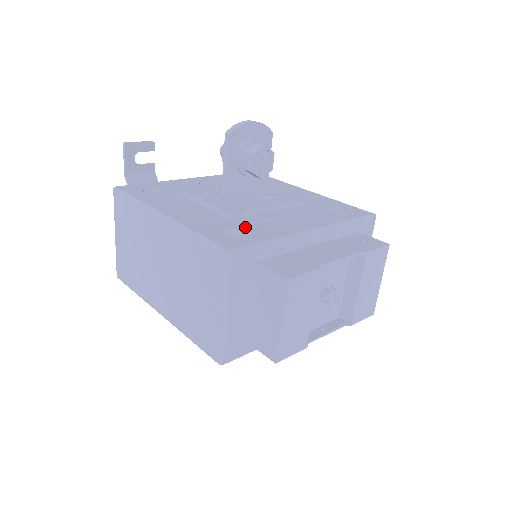
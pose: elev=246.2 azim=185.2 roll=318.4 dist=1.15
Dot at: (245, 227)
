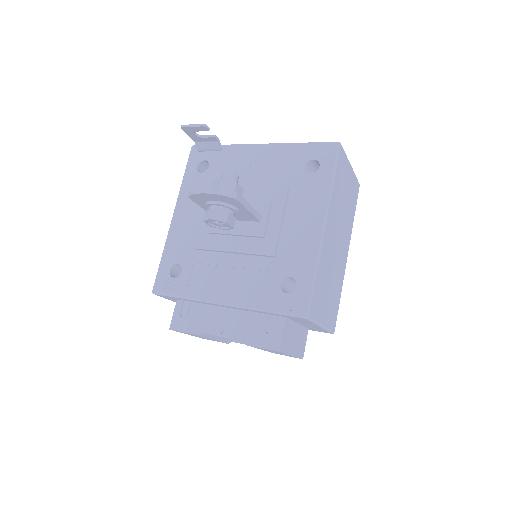
Dot at: (190, 269)
